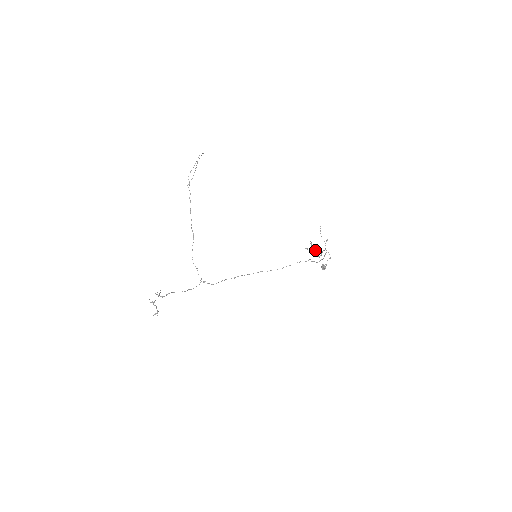
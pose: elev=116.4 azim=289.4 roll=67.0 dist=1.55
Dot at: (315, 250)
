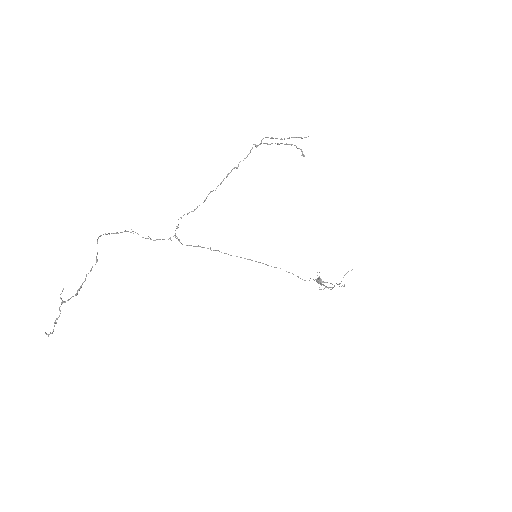
Dot at: occluded
